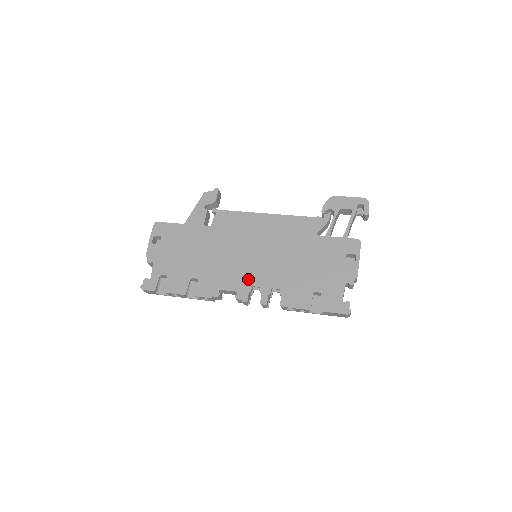
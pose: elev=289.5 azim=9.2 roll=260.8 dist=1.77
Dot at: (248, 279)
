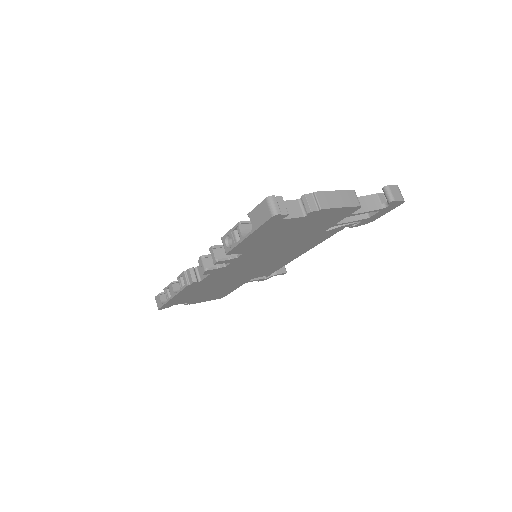
Dot at: occluded
